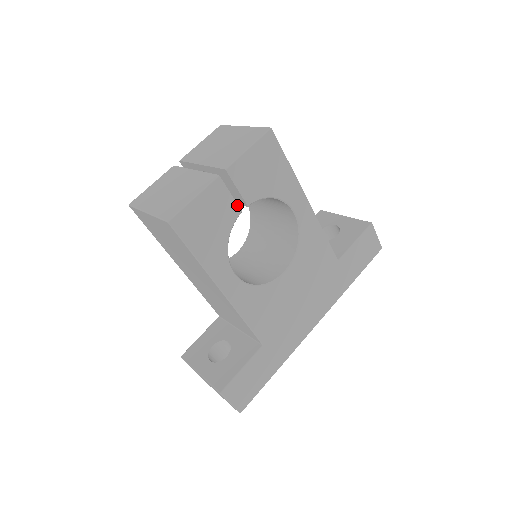
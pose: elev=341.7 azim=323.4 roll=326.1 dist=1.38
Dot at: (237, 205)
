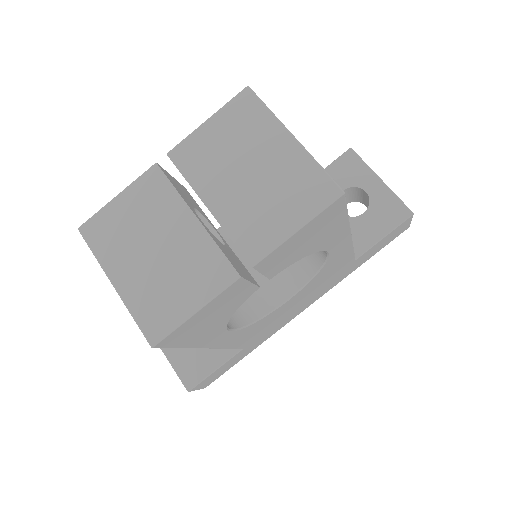
Dot at: (255, 286)
